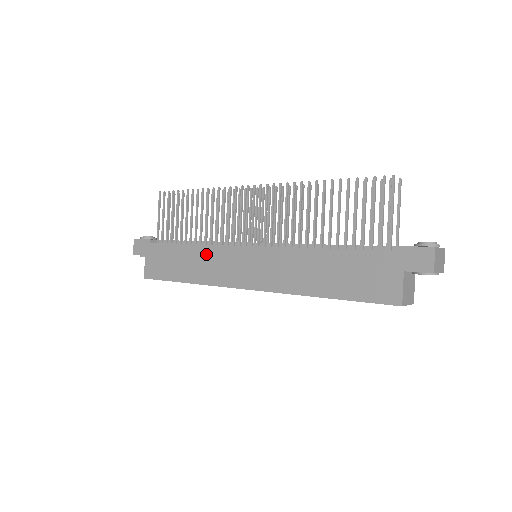
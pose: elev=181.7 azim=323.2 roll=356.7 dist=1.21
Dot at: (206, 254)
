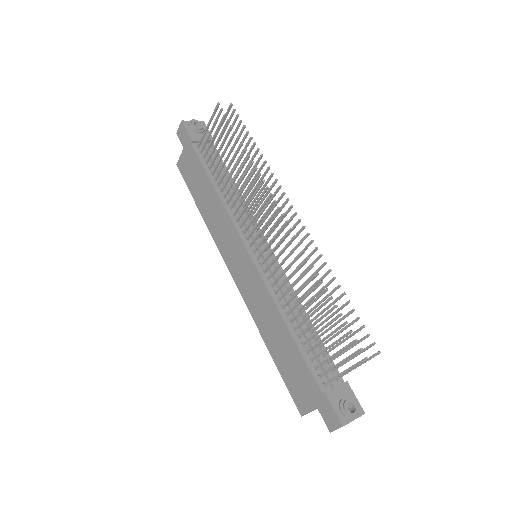
Dot at: (221, 215)
